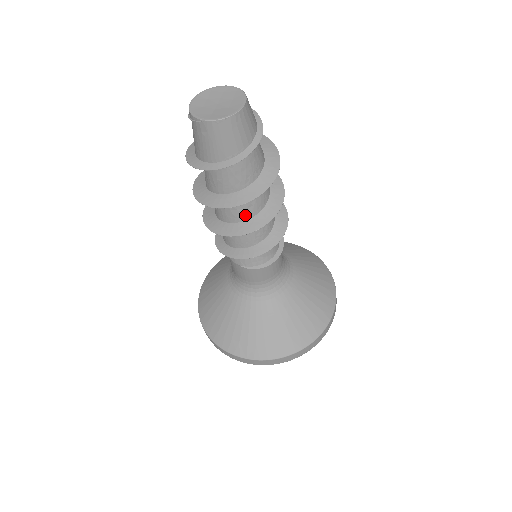
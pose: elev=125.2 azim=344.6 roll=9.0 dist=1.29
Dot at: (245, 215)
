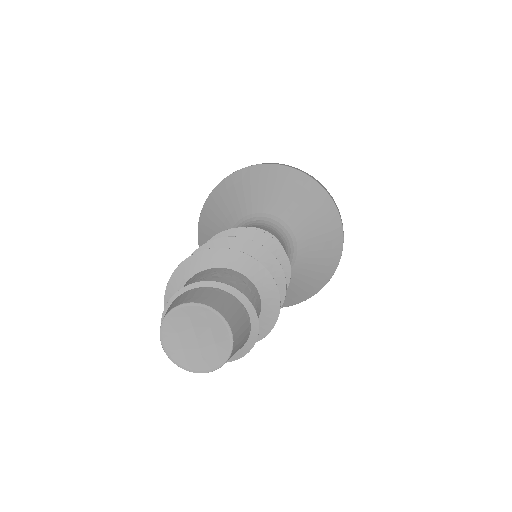
Dot at: occluded
